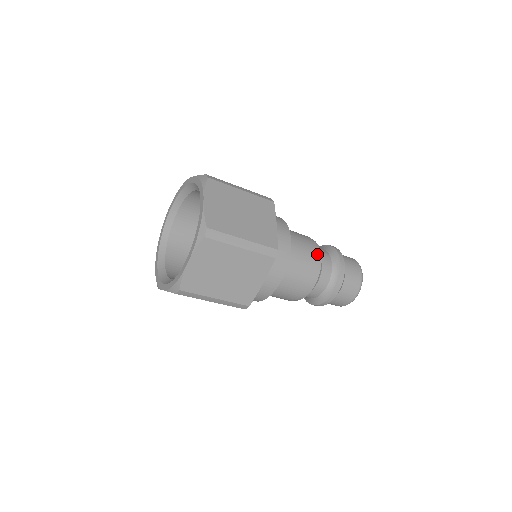
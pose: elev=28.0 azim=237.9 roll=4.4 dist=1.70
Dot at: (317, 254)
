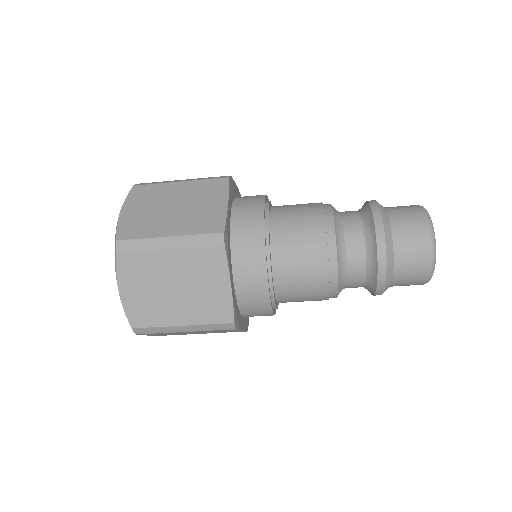
Dot at: (327, 272)
